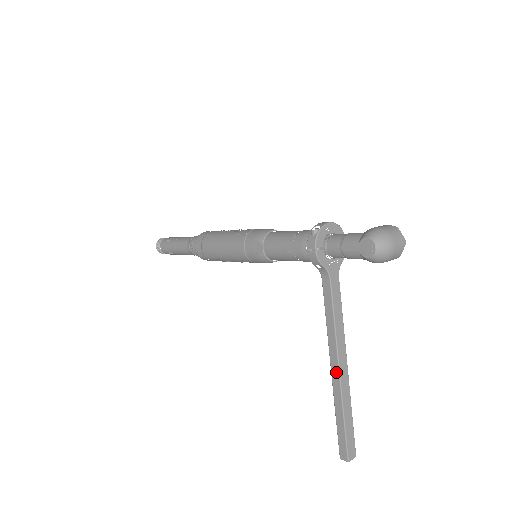
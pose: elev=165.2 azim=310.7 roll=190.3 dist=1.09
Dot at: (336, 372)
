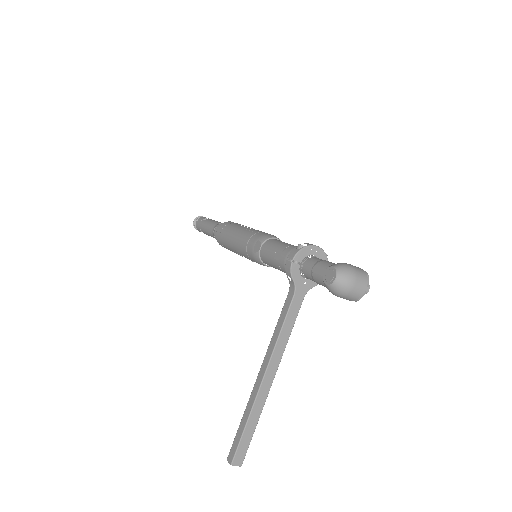
Dot at: (260, 378)
